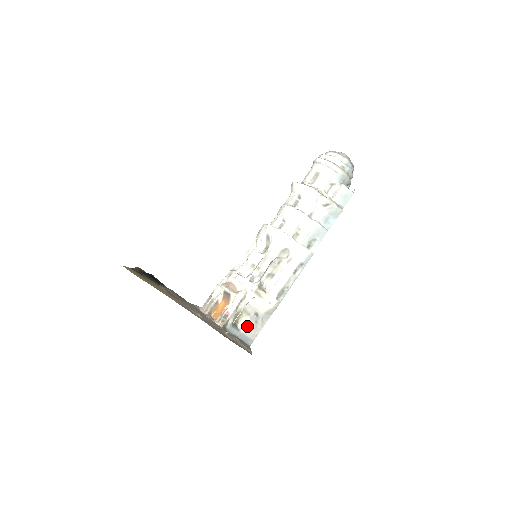
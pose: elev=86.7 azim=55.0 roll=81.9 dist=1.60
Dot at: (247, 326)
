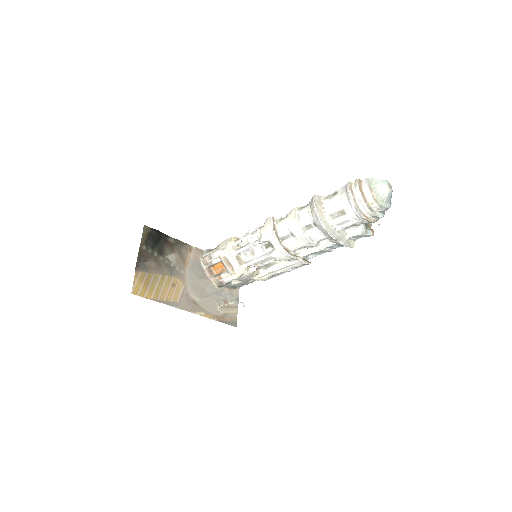
Dot at: (239, 283)
